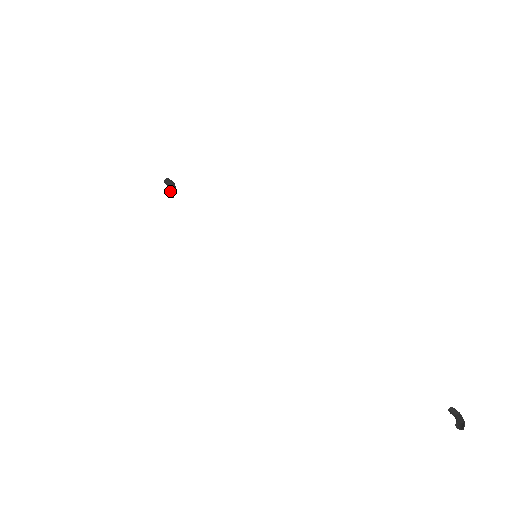
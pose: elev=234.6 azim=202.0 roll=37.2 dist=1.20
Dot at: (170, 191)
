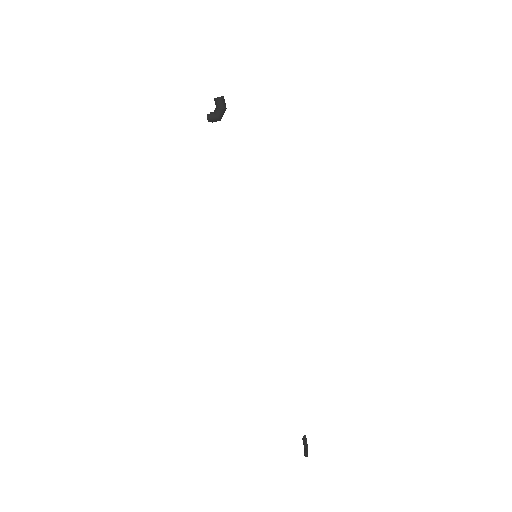
Dot at: (216, 116)
